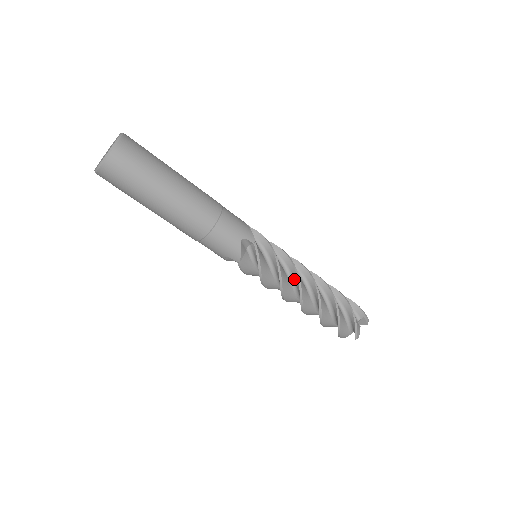
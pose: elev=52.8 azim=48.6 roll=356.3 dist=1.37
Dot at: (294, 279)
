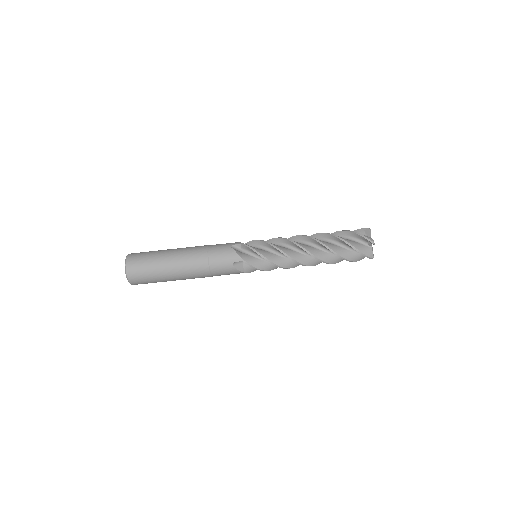
Dot at: (288, 244)
